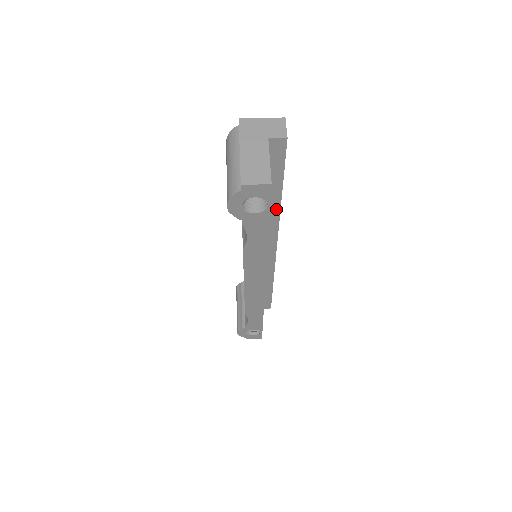
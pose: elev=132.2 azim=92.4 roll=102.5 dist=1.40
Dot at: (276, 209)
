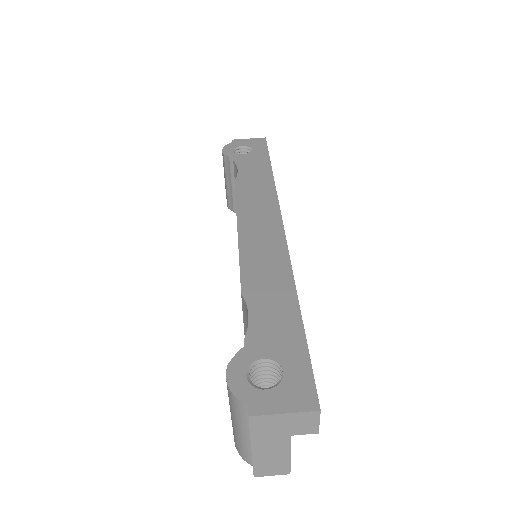
Dot at: occluded
